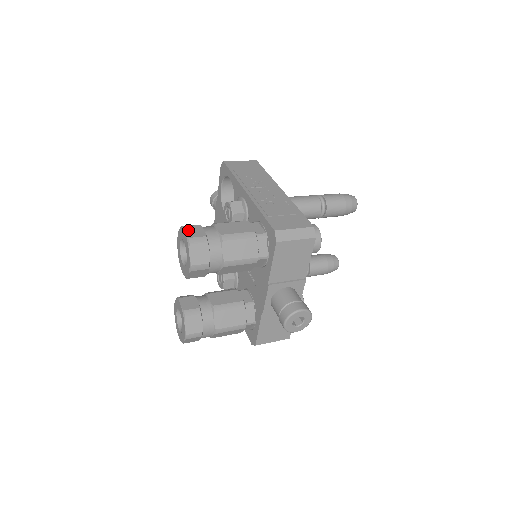
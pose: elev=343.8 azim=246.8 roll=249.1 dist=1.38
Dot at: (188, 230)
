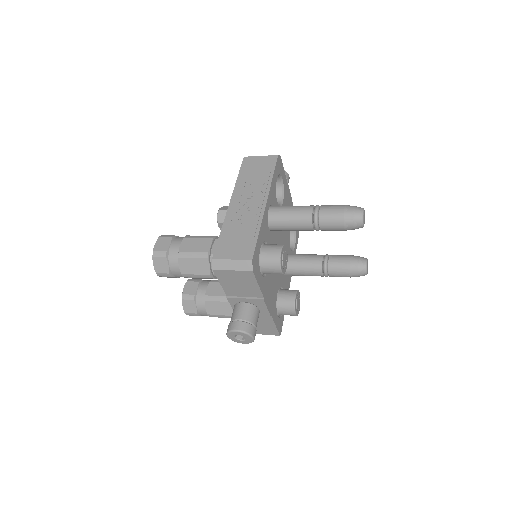
Dot at: (159, 242)
